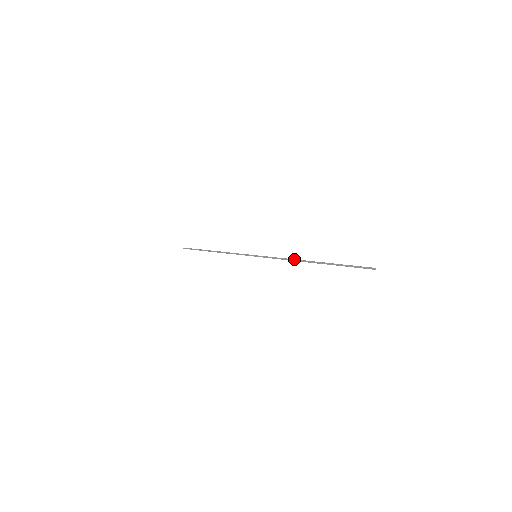
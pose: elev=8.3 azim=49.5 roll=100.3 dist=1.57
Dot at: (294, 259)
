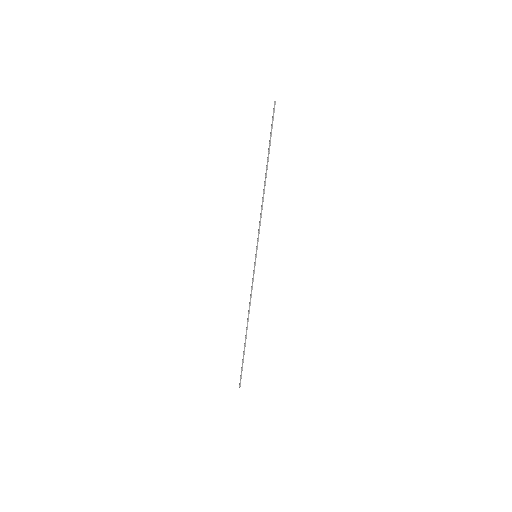
Dot at: (262, 199)
